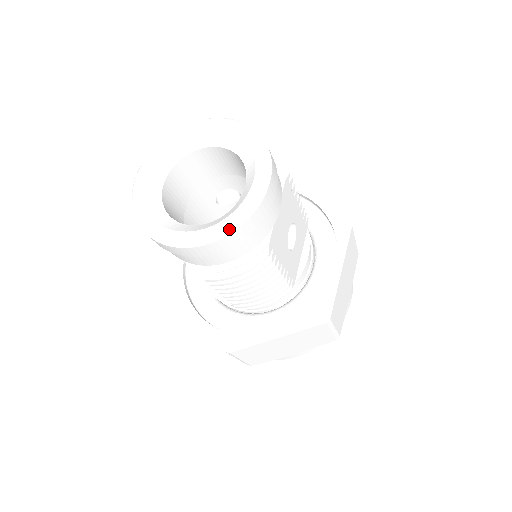
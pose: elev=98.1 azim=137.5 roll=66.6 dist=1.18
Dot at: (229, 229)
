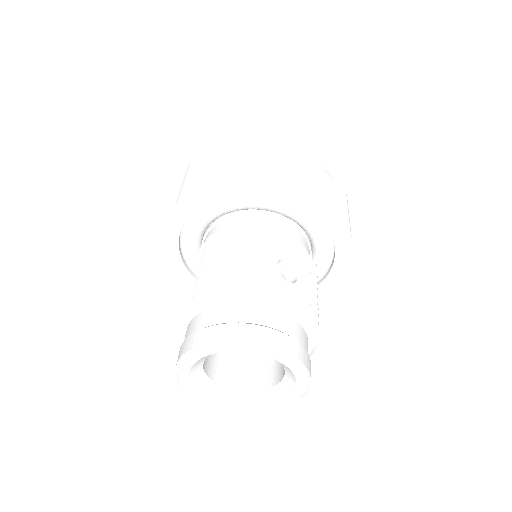
Dot at: occluded
